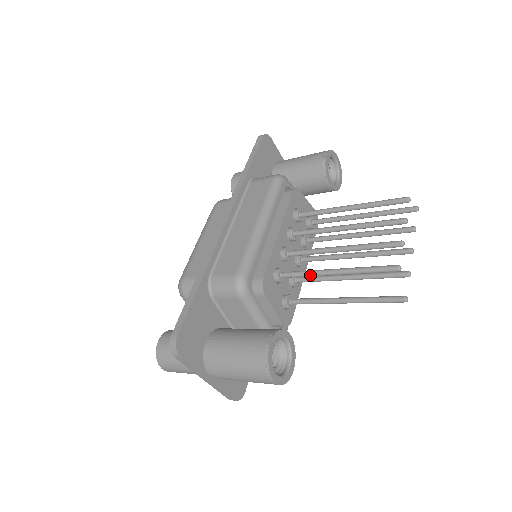
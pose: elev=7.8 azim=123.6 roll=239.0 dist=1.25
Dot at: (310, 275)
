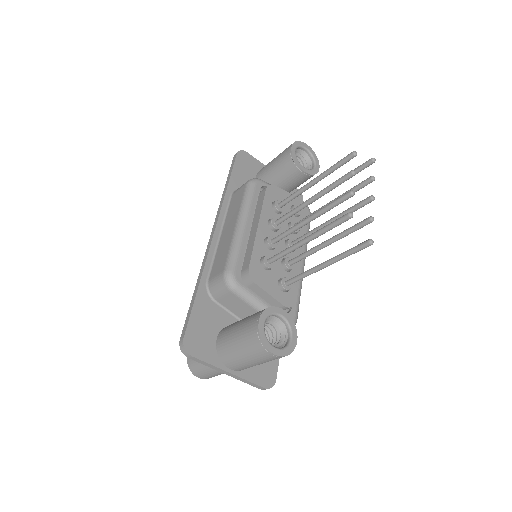
Dot at: (288, 252)
